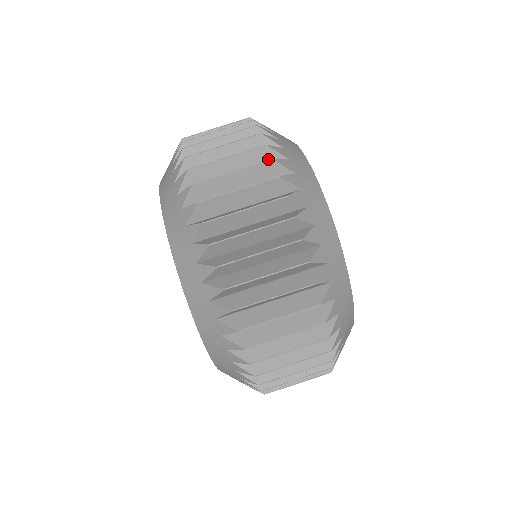
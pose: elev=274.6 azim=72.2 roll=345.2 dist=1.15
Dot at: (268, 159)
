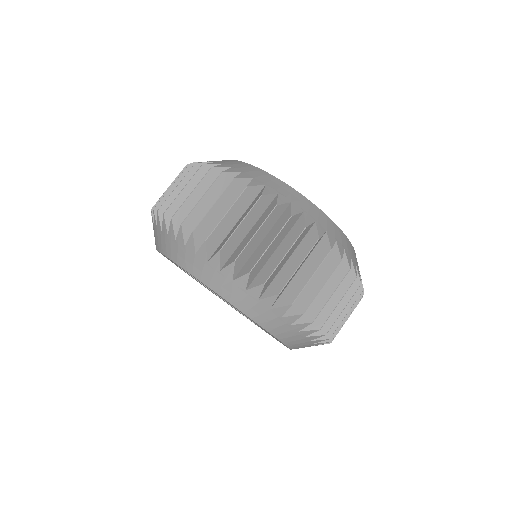
Dot at: occluded
